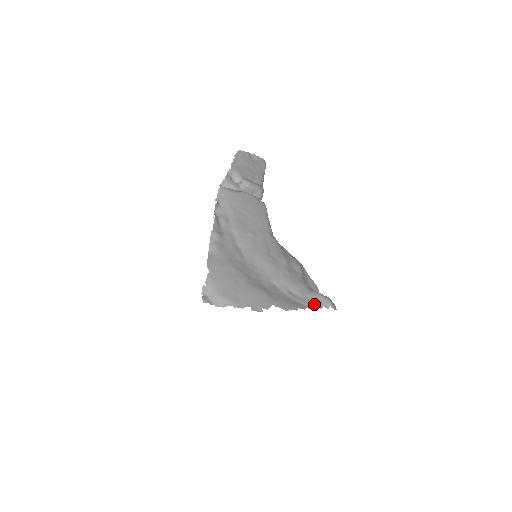
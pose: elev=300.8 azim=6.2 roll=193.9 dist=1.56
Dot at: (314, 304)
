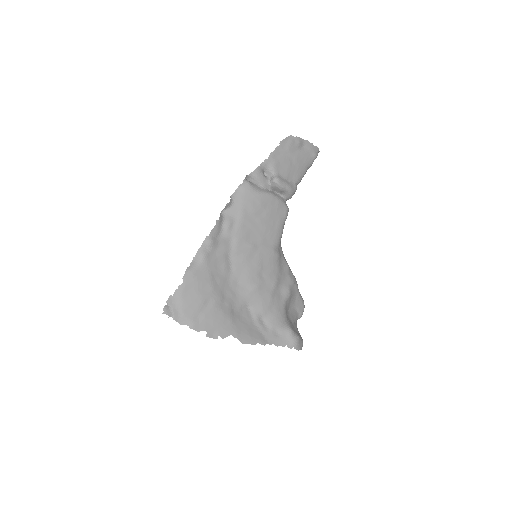
Dot at: (278, 340)
